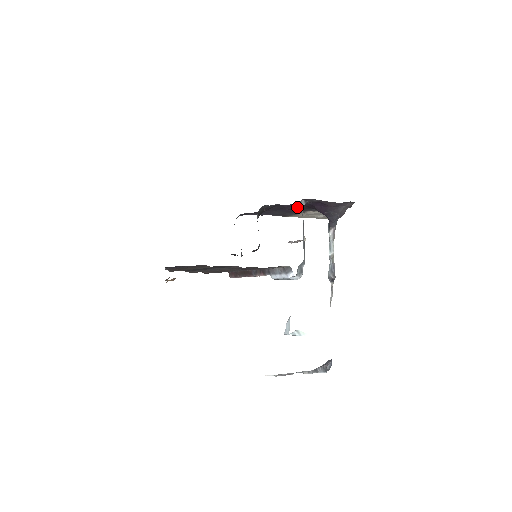
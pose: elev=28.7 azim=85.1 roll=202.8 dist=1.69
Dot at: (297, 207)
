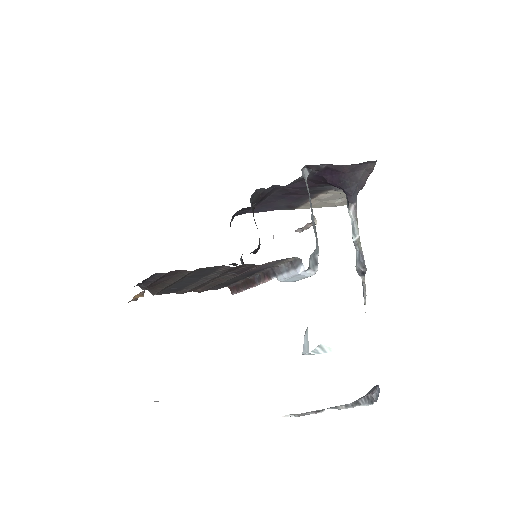
Dot at: (302, 186)
